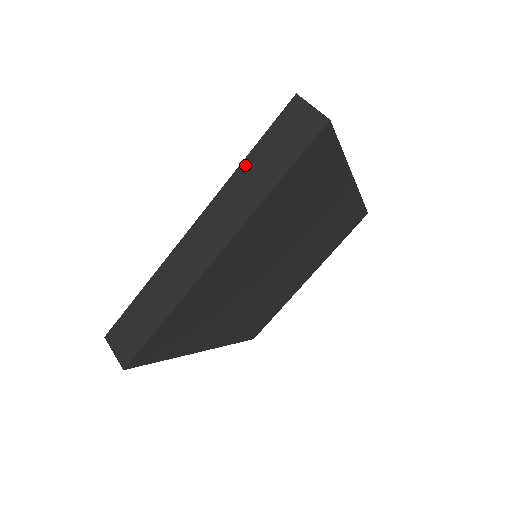
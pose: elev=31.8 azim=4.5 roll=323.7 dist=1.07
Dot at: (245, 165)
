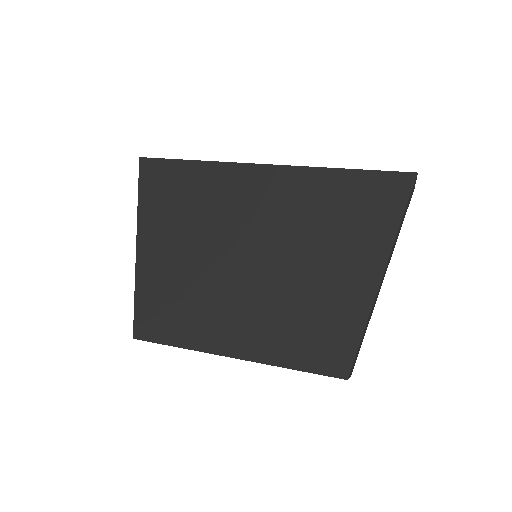
Dot at: occluded
